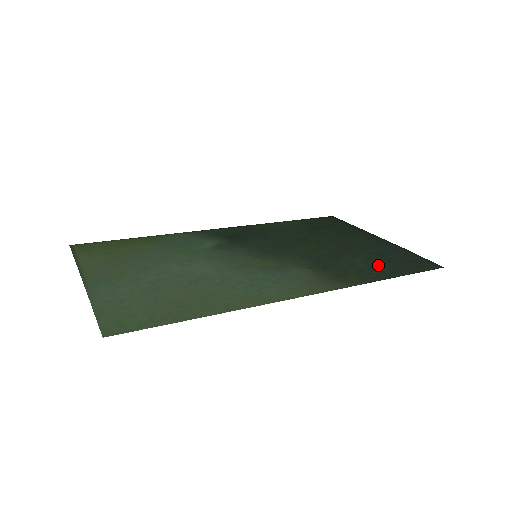
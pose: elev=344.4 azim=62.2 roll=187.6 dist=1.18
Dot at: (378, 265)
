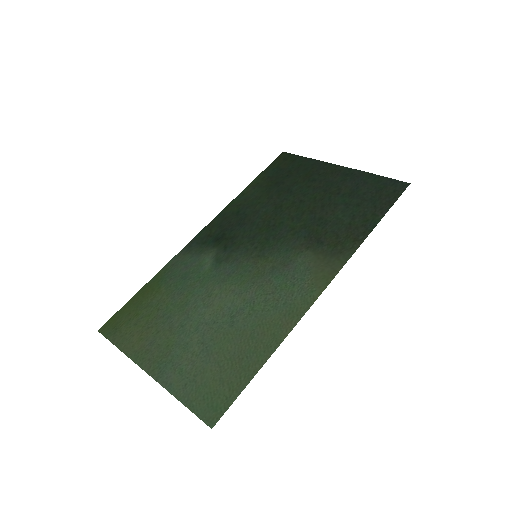
Dot at: (358, 212)
